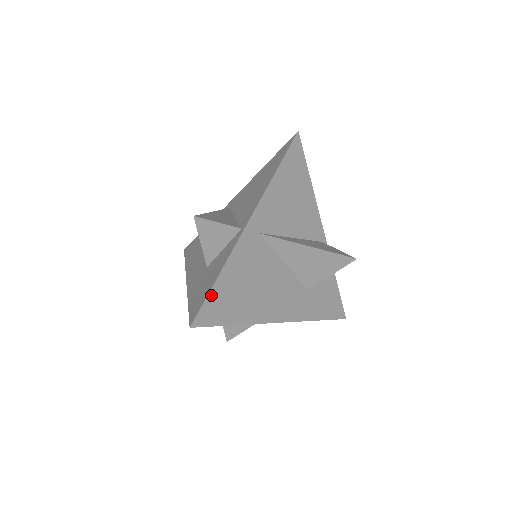
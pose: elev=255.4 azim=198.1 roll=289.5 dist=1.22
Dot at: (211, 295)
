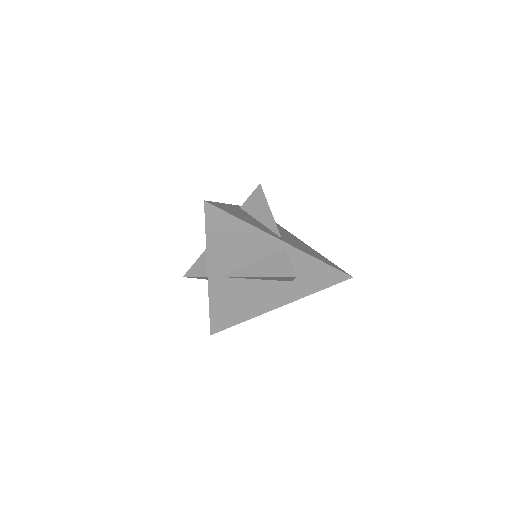
Dot at: (212, 319)
